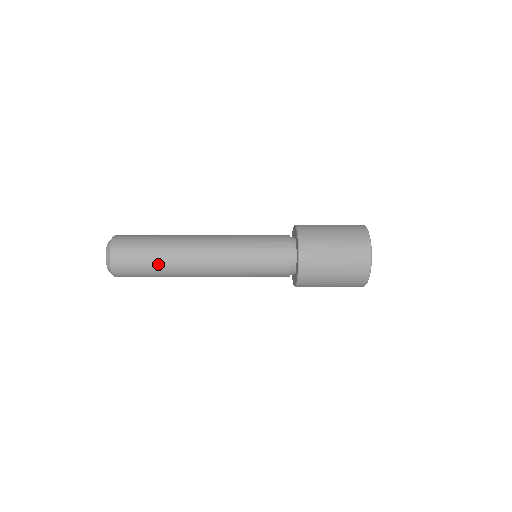
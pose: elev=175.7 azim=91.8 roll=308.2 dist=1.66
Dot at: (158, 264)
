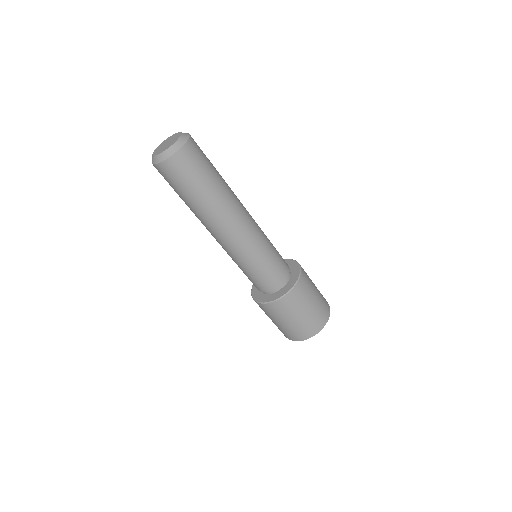
Dot at: (218, 181)
